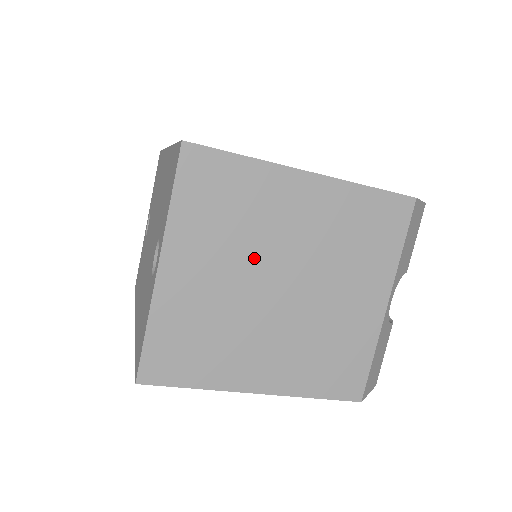
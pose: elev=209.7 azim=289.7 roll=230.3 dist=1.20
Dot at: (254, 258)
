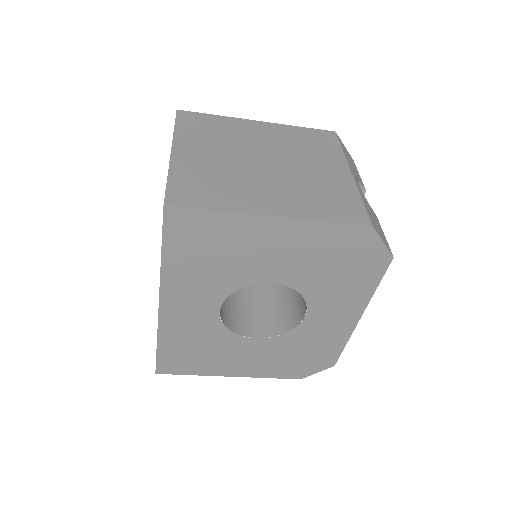
Dot at: (238, 150)
